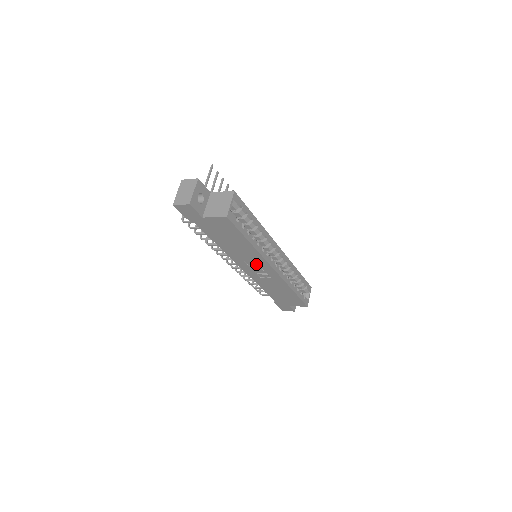
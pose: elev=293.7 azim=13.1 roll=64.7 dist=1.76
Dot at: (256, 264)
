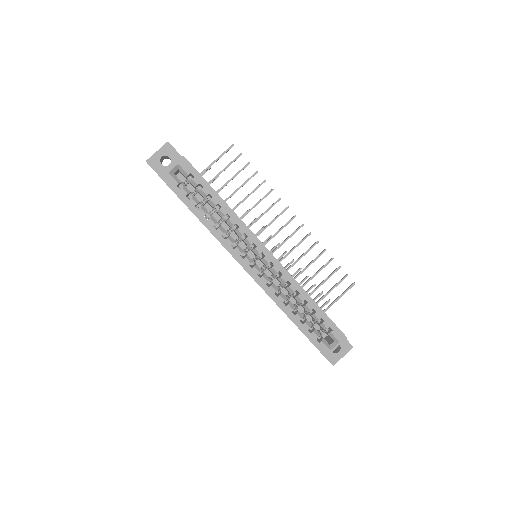
Dot at: occluded
